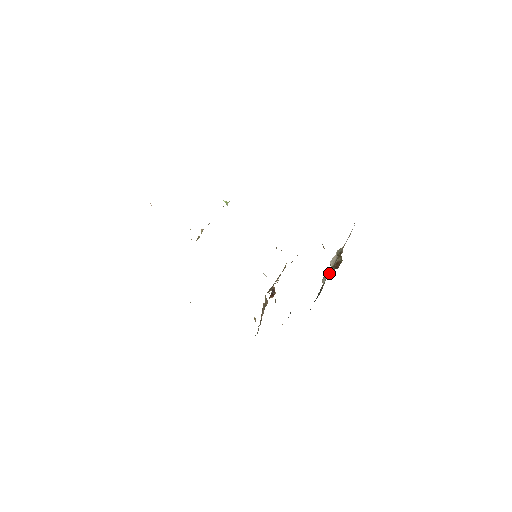
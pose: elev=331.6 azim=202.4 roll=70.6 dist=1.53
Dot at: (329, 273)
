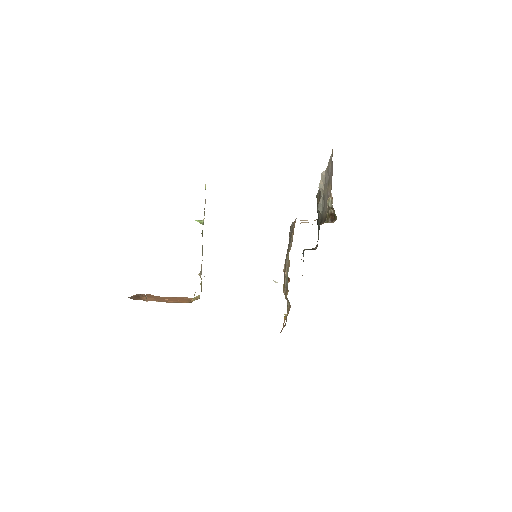
Dot at: (323, 205)
